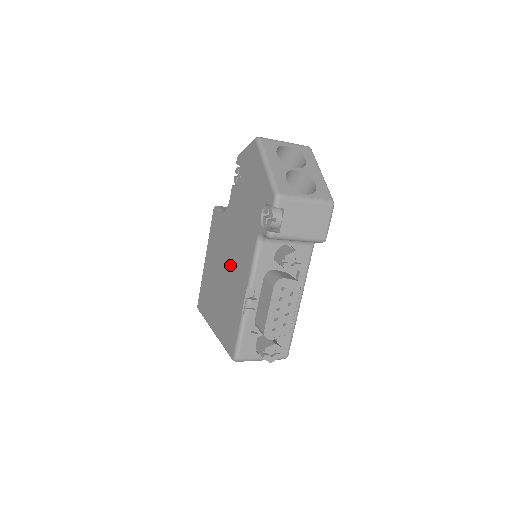
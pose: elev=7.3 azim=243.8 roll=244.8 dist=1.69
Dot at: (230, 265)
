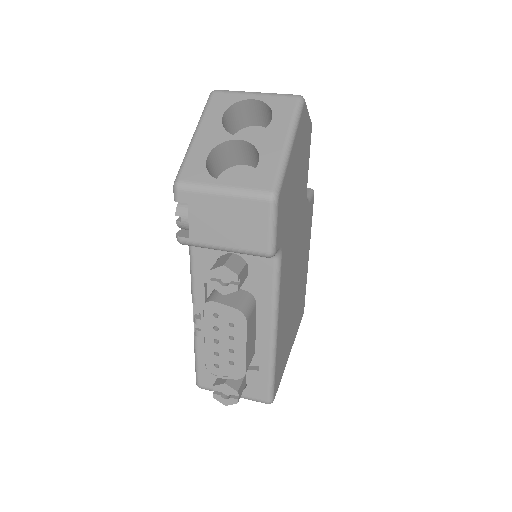
Dot at: occluded
